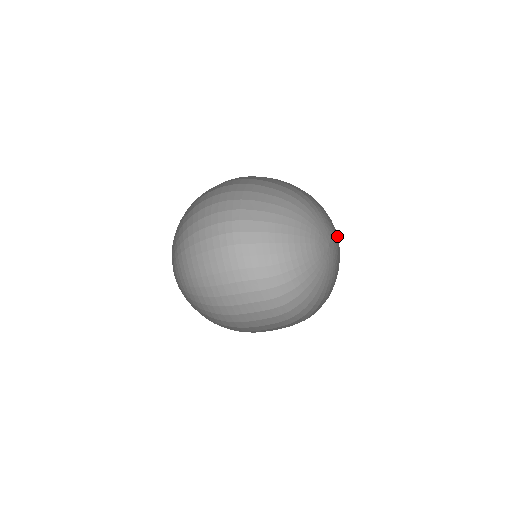
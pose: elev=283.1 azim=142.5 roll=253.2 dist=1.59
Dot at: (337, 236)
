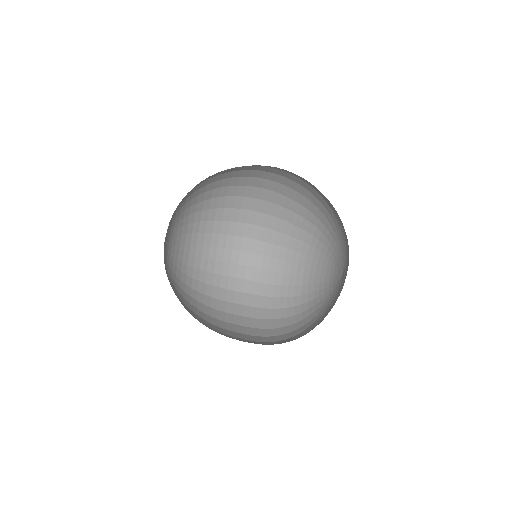
Dot at: occluded
